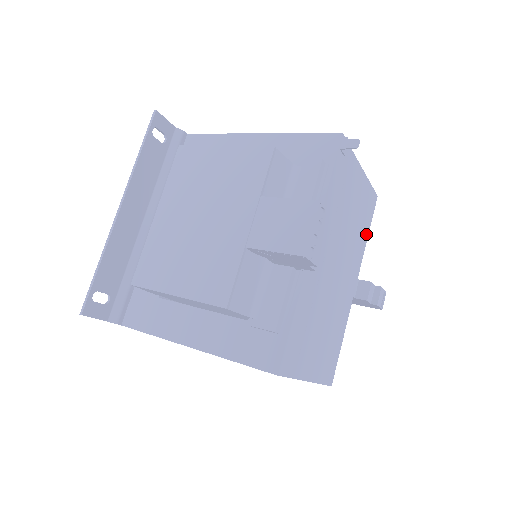
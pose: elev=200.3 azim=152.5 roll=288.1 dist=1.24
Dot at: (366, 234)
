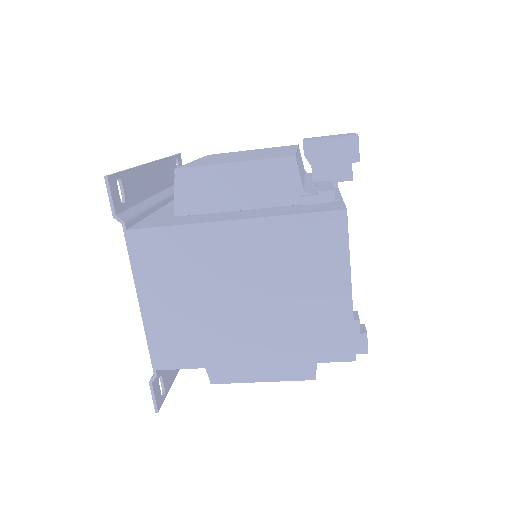
Dot at: occluded
